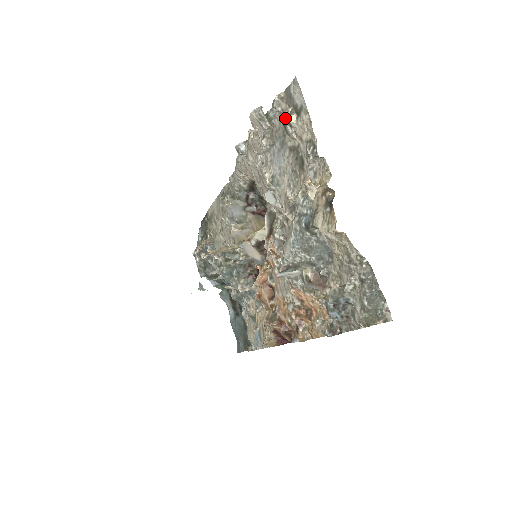
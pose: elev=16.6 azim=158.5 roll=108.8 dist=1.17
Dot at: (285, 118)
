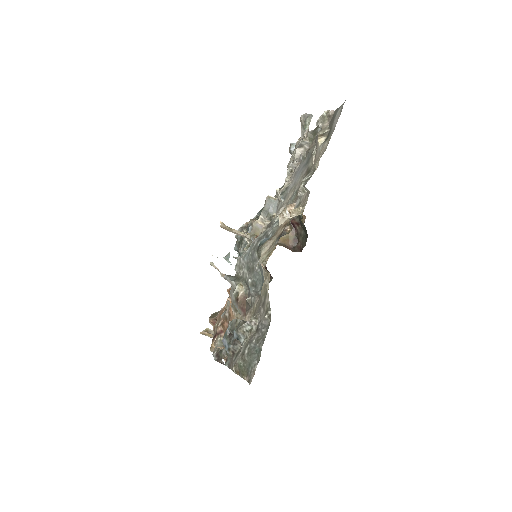
Dot at: (317, 136)
